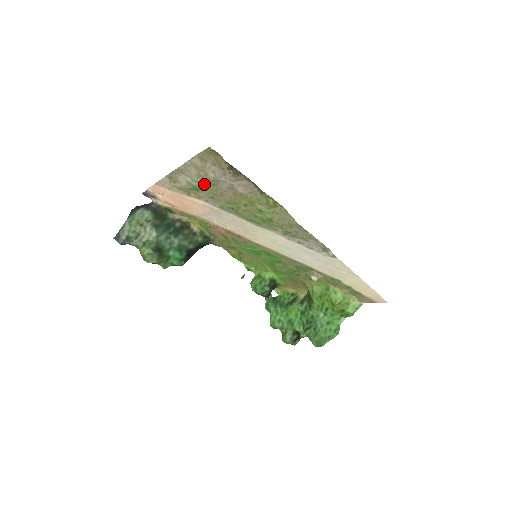
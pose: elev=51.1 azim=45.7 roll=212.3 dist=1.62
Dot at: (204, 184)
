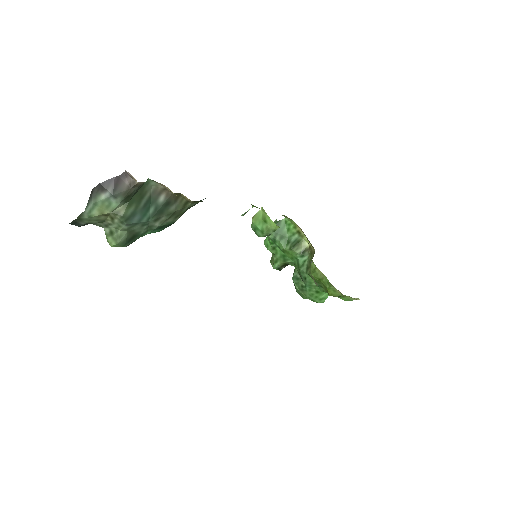
Dot at: occluded
